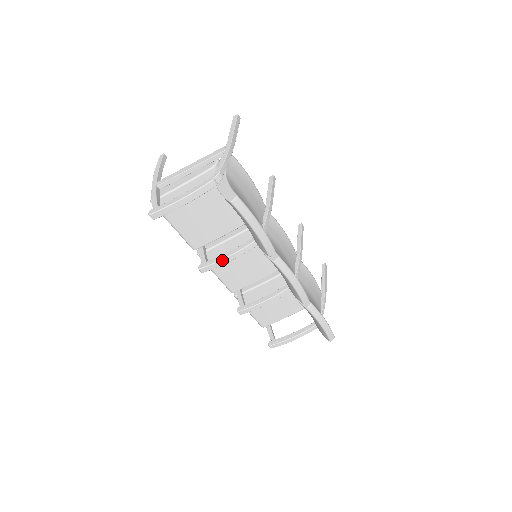
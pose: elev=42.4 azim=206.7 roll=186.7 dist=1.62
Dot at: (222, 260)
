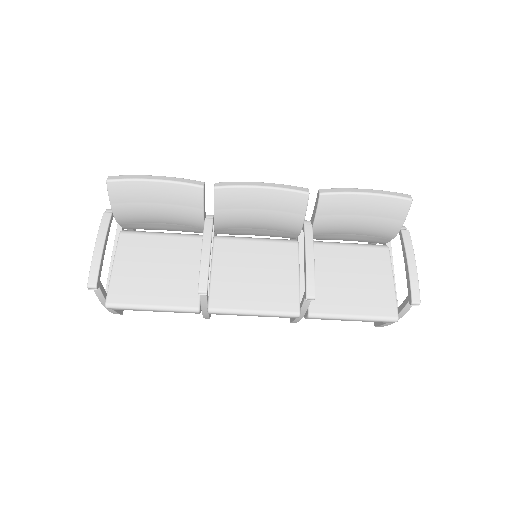
Dot at: (202, 259)
